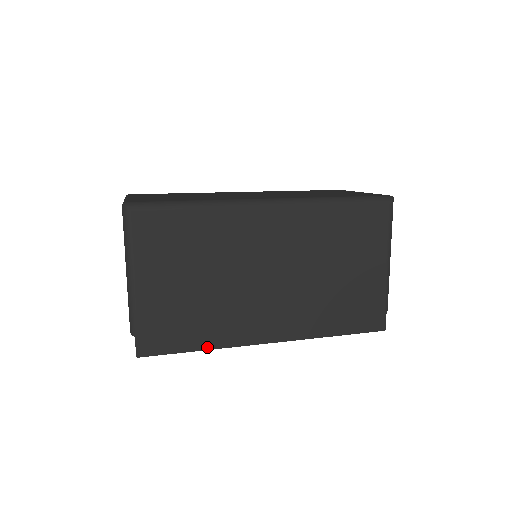
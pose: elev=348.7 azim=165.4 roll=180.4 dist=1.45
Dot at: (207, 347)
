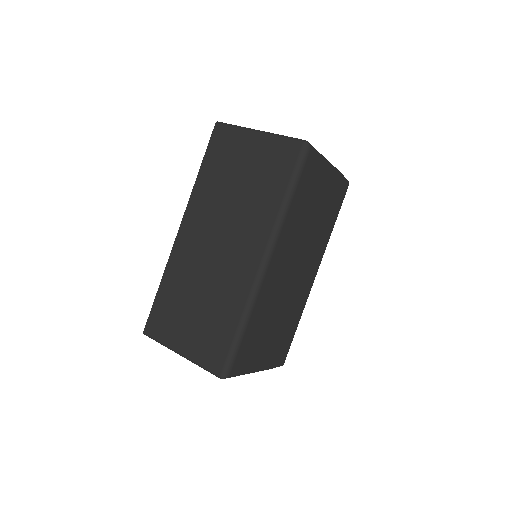
Dot at: (299, 320)
